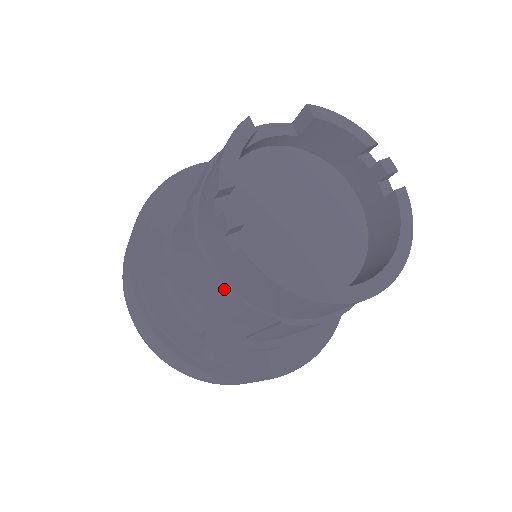
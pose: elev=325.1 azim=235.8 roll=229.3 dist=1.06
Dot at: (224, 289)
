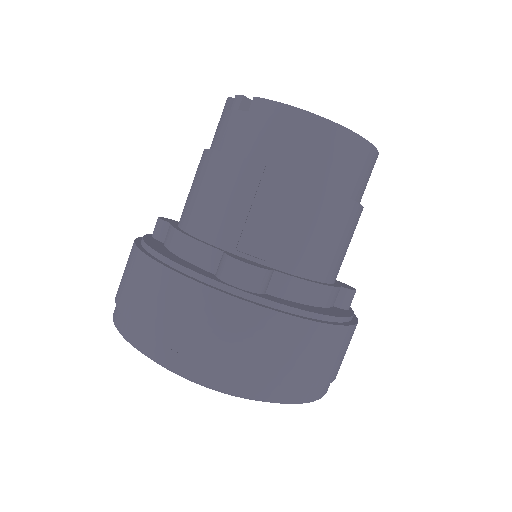
Dot at: (242, 157)
